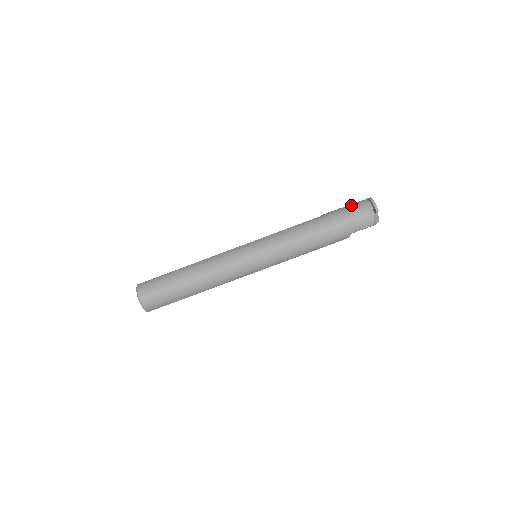
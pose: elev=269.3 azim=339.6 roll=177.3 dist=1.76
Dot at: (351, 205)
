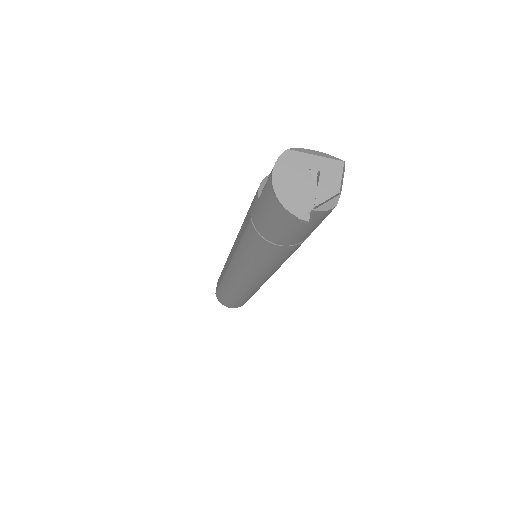
Dot at: (263, 196)
